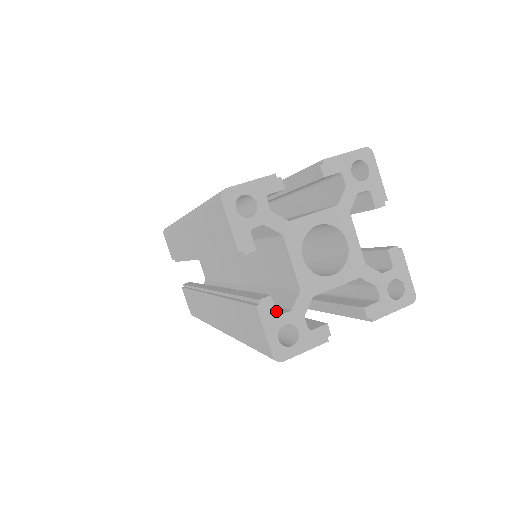
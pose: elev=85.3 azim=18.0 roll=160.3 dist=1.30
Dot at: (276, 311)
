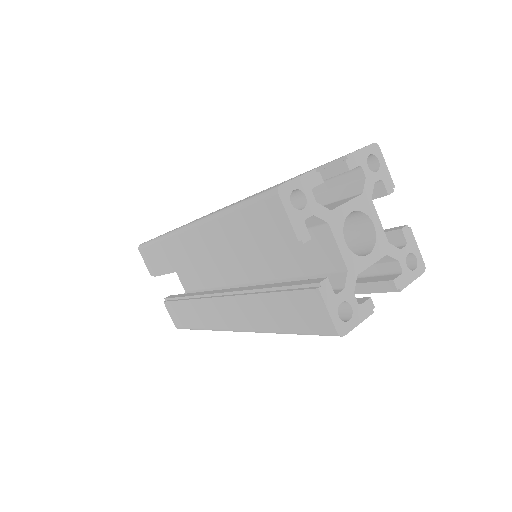
Dot at: occluded
